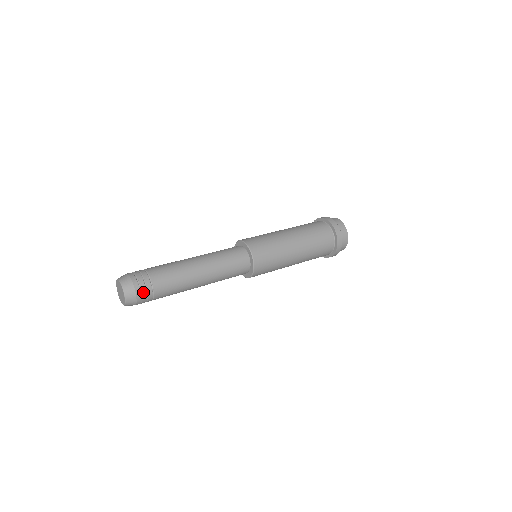
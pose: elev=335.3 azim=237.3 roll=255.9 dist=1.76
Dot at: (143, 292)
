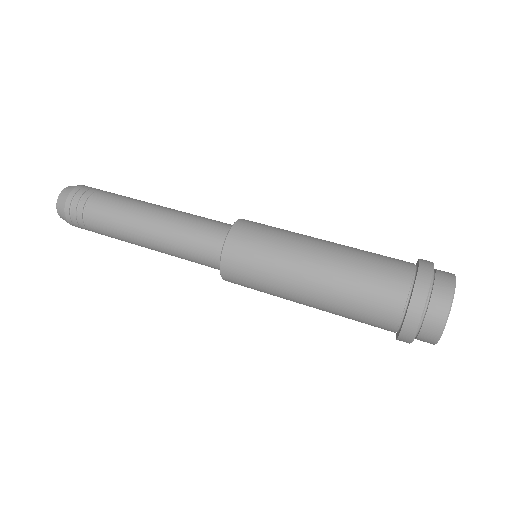
Dot at: (79, 227)
